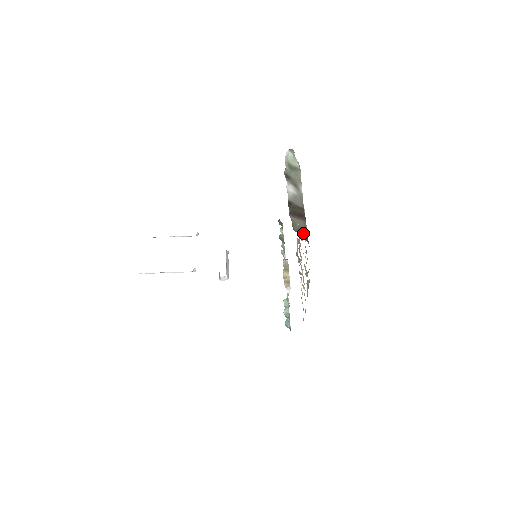
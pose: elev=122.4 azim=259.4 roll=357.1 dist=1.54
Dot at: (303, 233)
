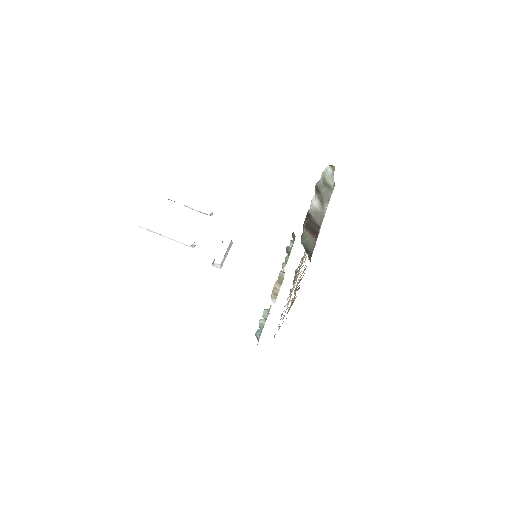
Dot at: (309, 249)
